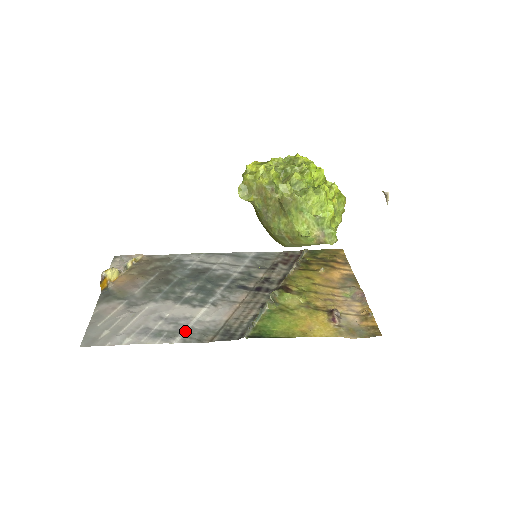
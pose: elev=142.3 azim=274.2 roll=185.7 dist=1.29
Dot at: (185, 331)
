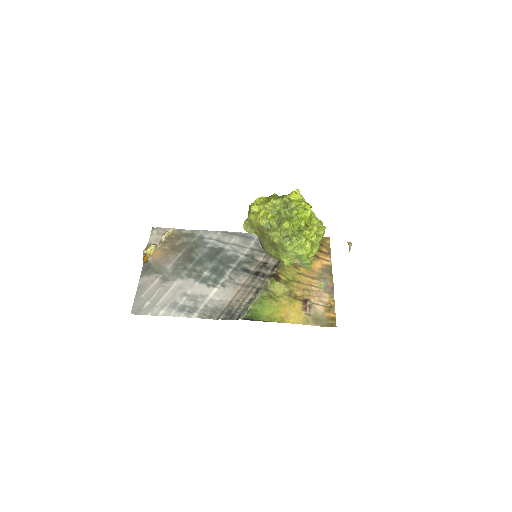
Dot at: (201, 308)
